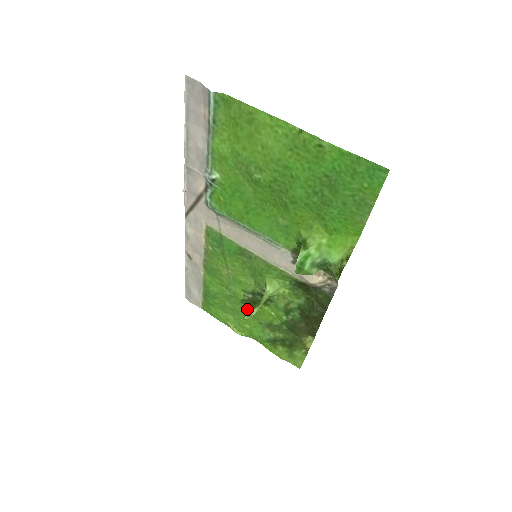
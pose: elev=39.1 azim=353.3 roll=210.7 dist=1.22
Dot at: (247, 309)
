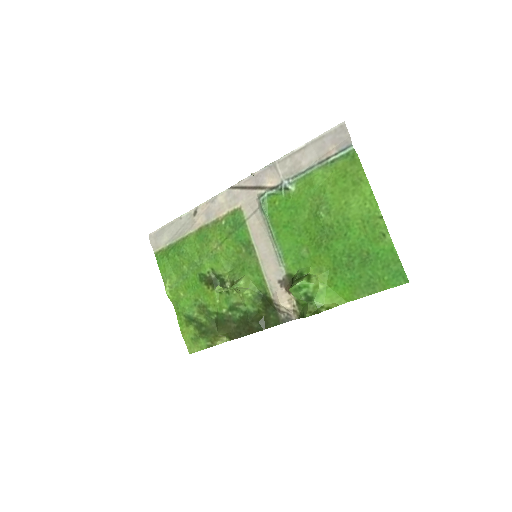
Dot at: (198, 283)
